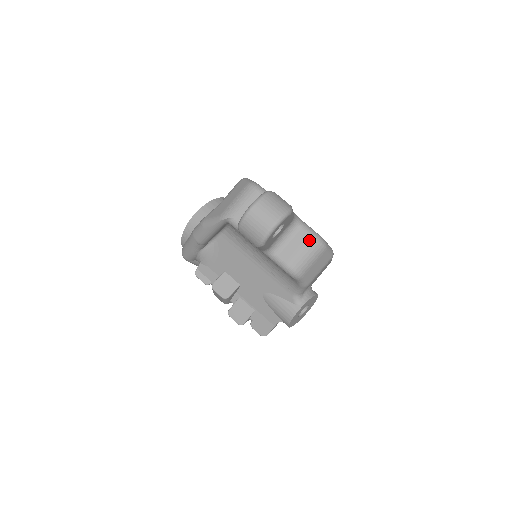
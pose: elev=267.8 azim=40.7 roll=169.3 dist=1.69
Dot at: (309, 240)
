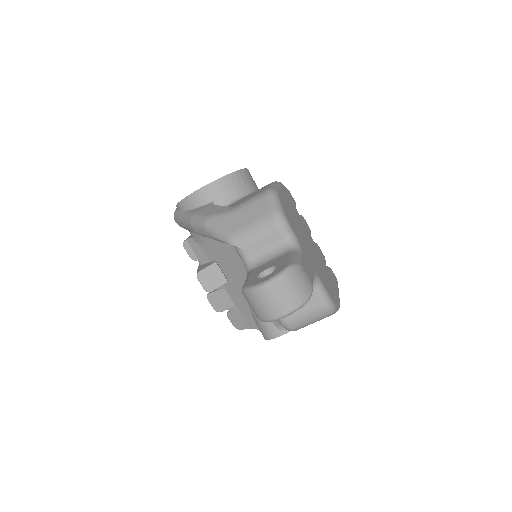
Dot at: (318, 306)
